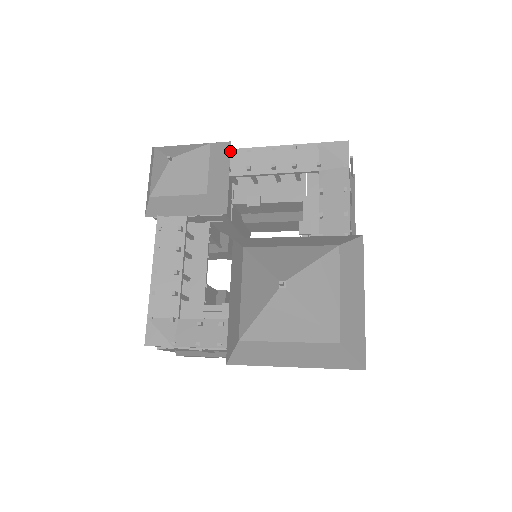
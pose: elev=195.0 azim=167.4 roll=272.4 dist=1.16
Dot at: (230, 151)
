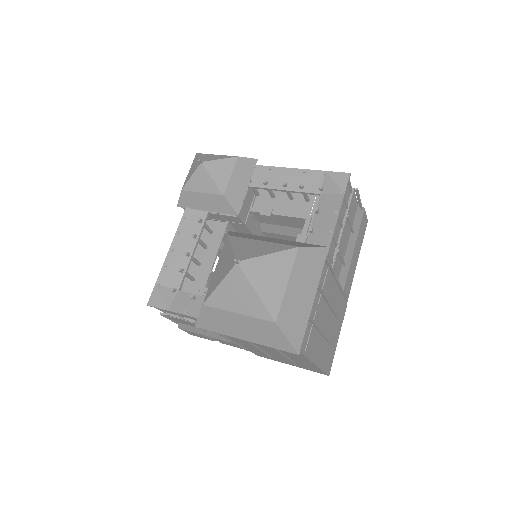
Dot at: (255, 166)
